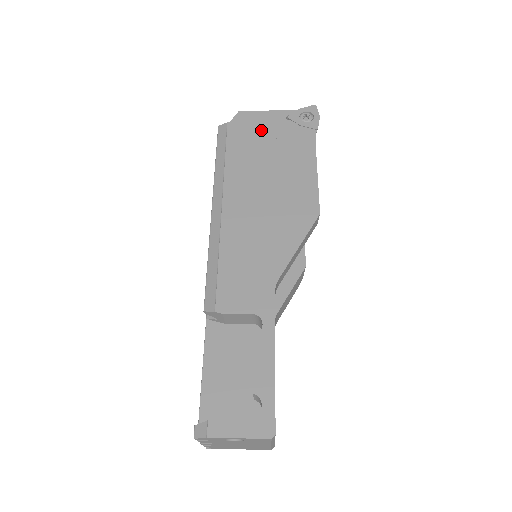
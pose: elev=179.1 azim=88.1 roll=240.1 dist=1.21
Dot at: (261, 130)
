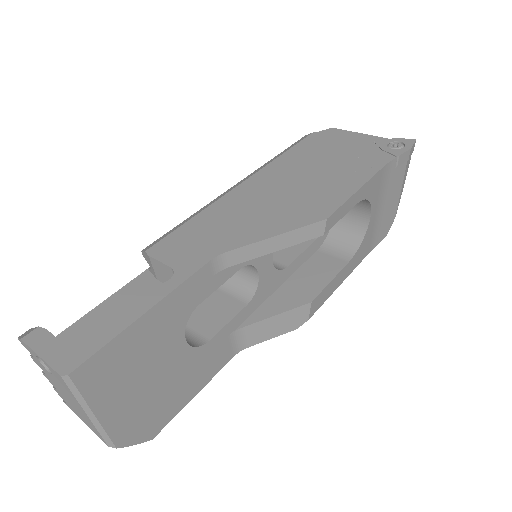
Dot at: (338, 144)
